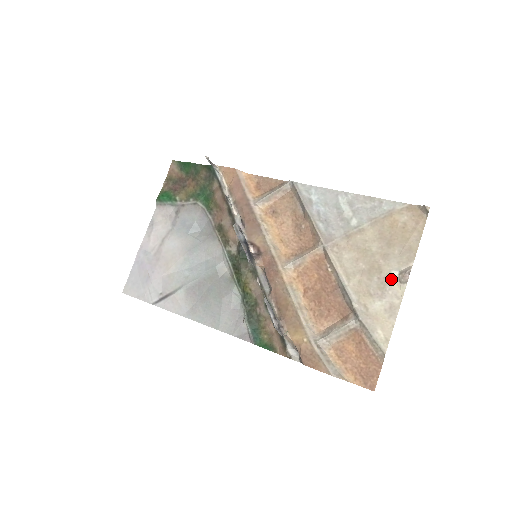
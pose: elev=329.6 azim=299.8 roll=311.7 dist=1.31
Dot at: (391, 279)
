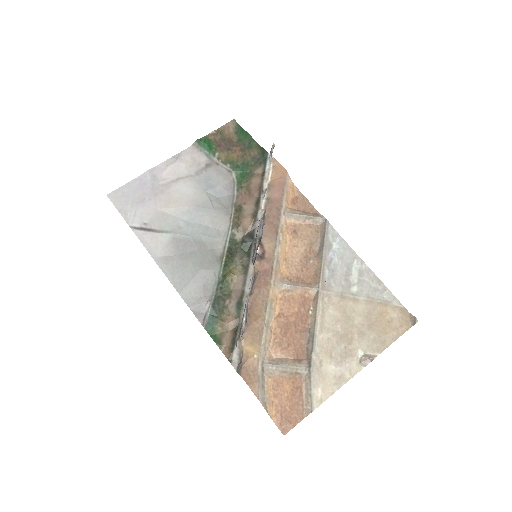
Dot at: (355, 355)
